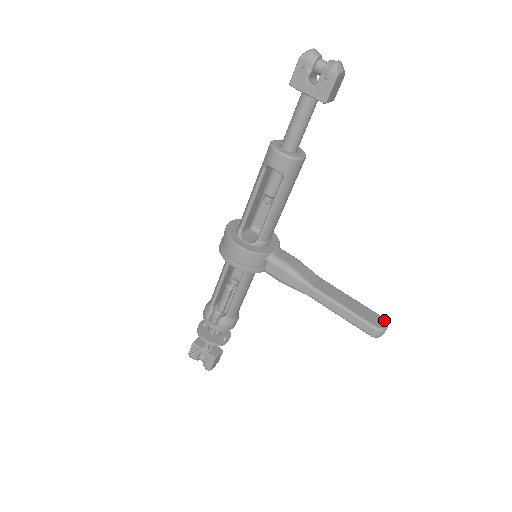
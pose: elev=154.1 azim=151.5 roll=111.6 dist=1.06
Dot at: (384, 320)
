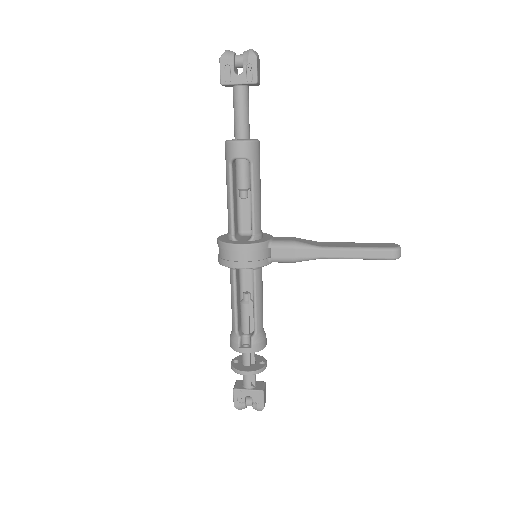
Dot at: (394, 243)
